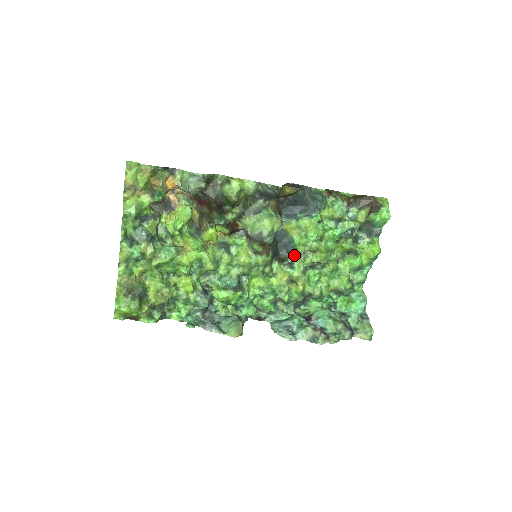
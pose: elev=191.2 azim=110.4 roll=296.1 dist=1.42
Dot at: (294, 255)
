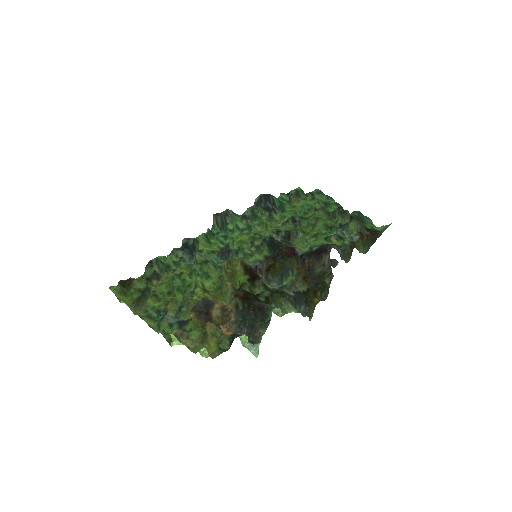
Dot at: (286, 235)
